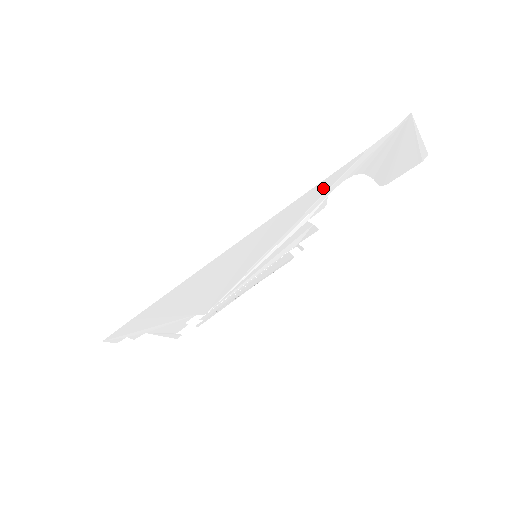
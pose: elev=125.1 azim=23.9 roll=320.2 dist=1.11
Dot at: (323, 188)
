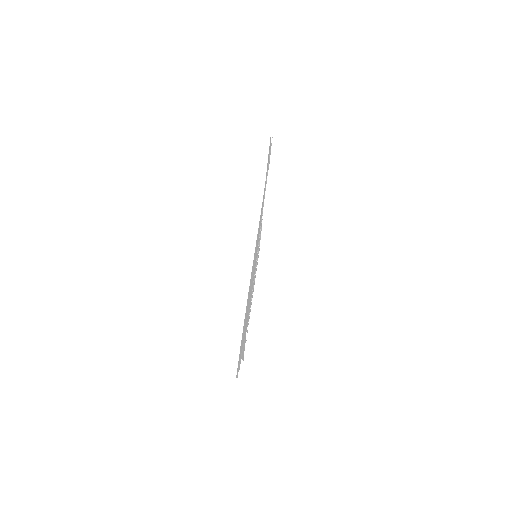
Dot at: (264, 190)
